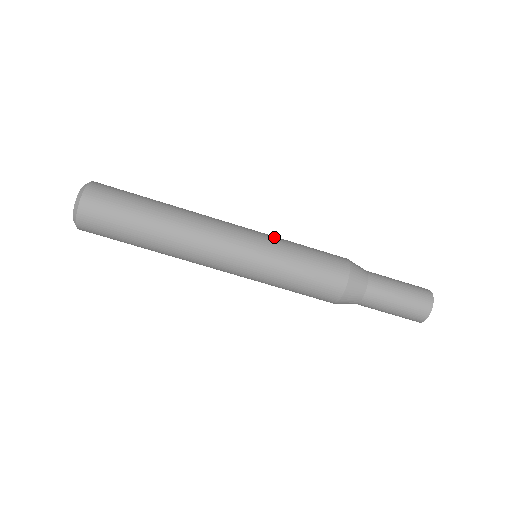
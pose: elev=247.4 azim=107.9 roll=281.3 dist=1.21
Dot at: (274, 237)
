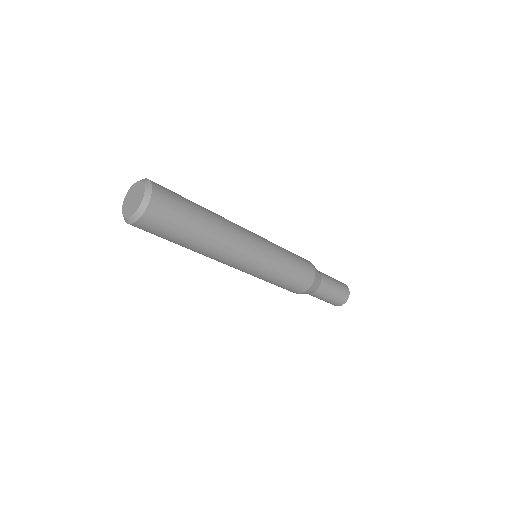
Dot at: (276, 260)
